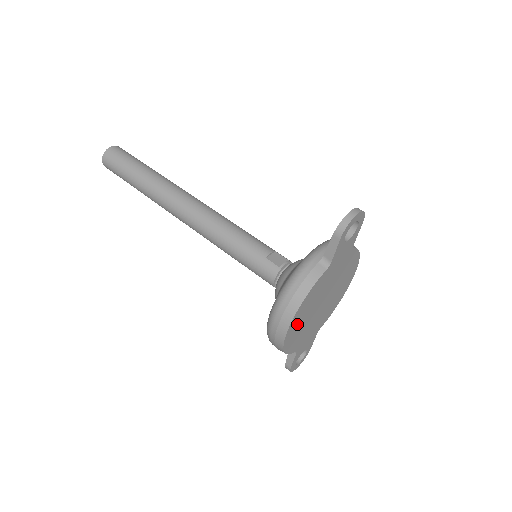
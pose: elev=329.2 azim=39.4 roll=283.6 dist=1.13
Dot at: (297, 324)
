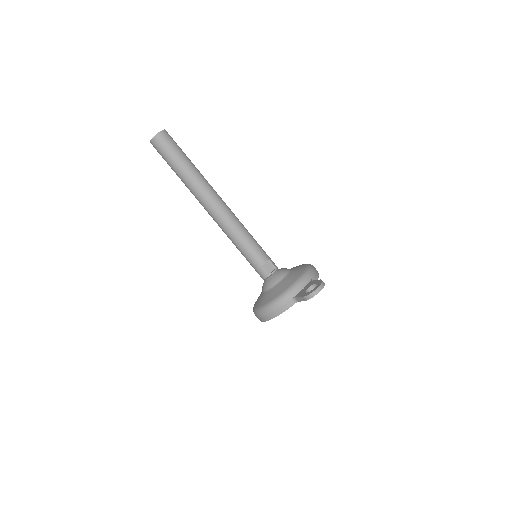
Dot at: occluded
